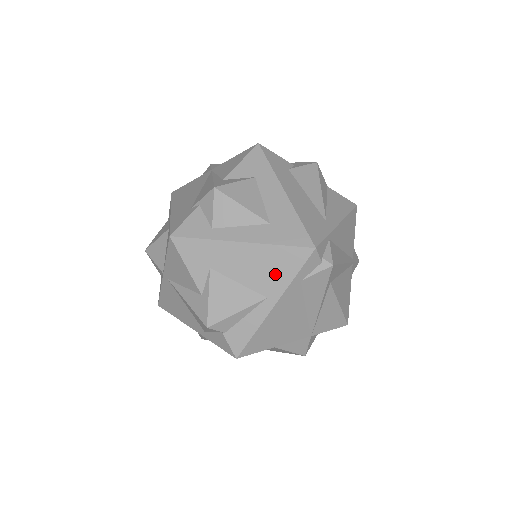
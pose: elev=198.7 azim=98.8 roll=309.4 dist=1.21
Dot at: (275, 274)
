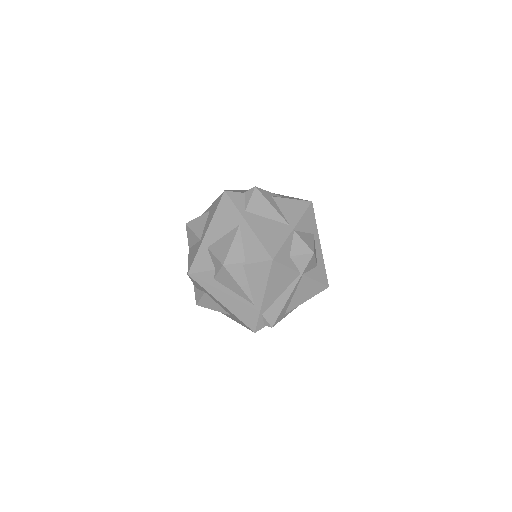
Dot at: occluded
